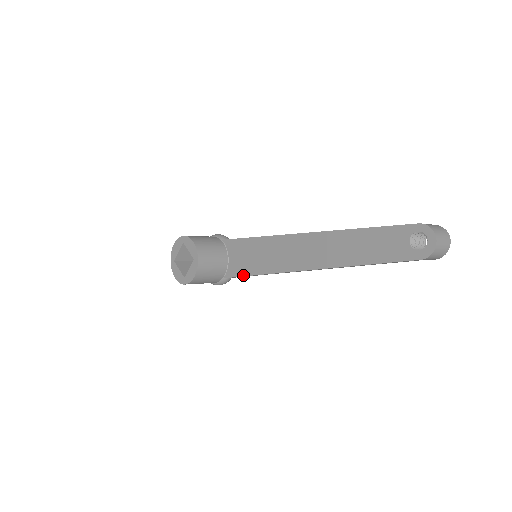
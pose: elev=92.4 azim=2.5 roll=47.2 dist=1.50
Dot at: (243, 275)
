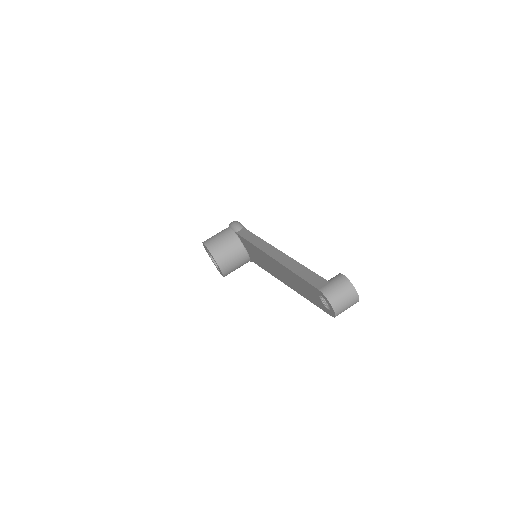
Dot at: (258, 265)
